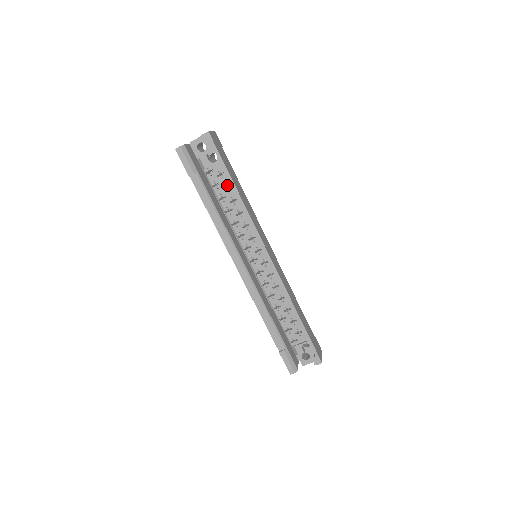
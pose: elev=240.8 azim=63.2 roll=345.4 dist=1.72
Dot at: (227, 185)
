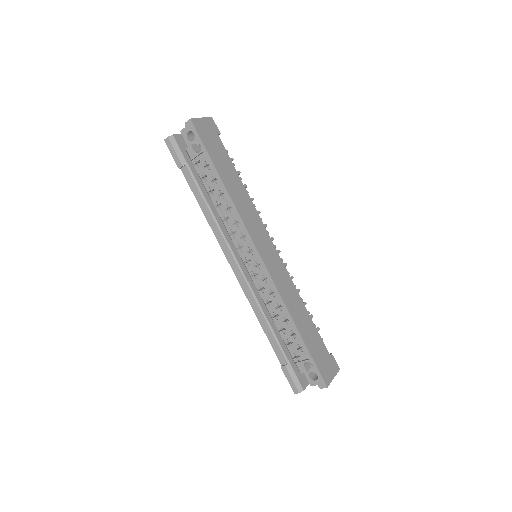
Dot at: (214, 177)
